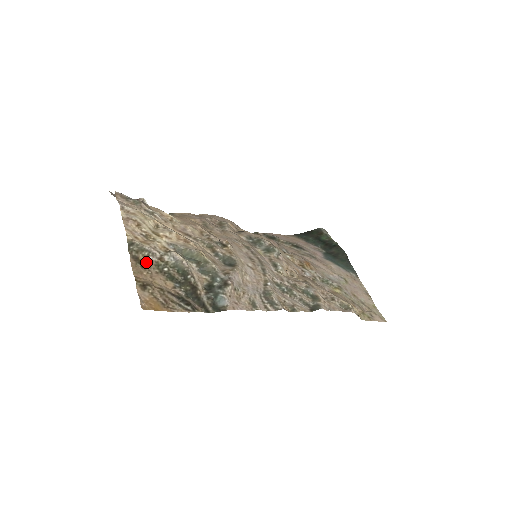
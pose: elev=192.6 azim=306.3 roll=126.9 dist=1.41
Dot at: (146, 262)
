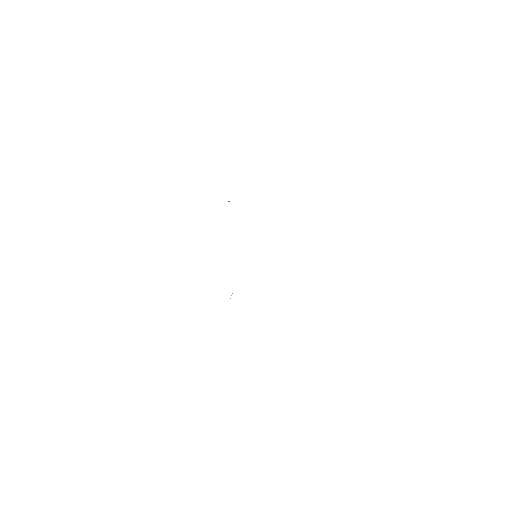
Dot at: occluded
